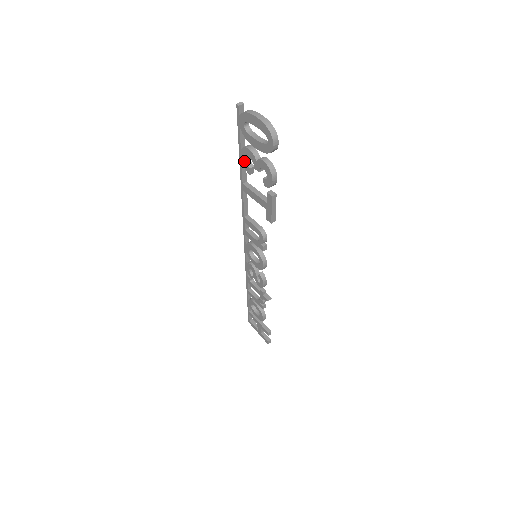
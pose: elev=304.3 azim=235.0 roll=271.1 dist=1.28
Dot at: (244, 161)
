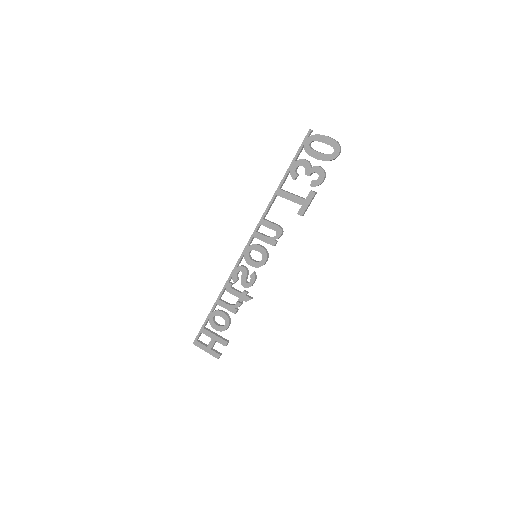
Dot at: (294, 170)
